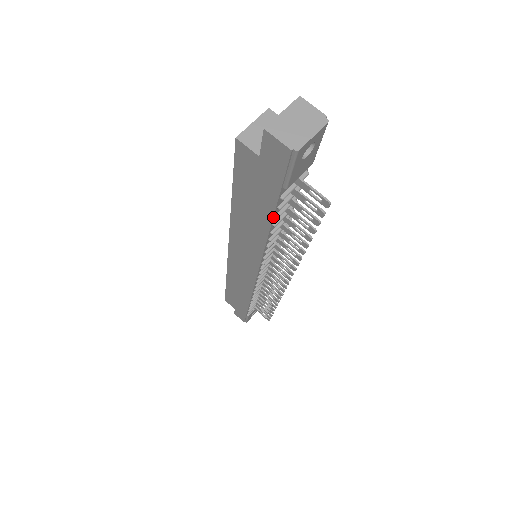
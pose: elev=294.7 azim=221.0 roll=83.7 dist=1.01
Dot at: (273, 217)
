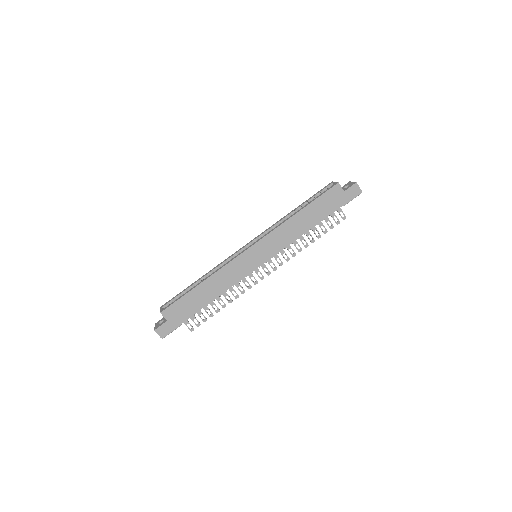
Dot at: (324, 219)
